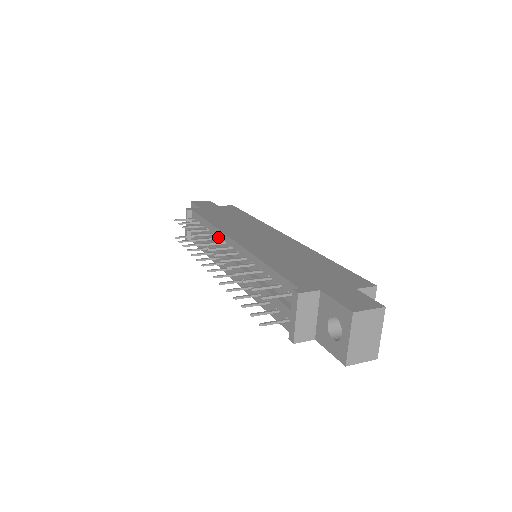
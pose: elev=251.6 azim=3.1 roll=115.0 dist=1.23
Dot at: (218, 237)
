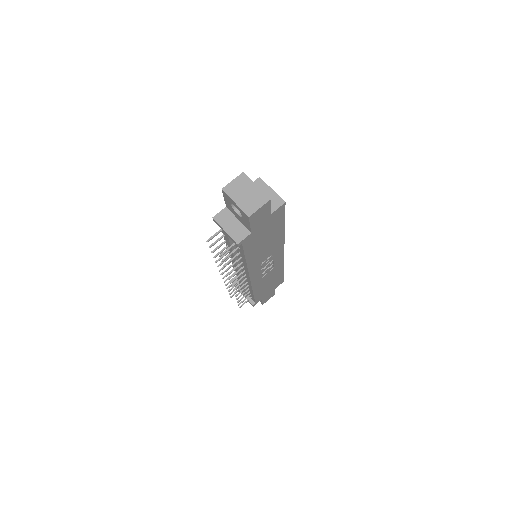
Dot at: occluded
